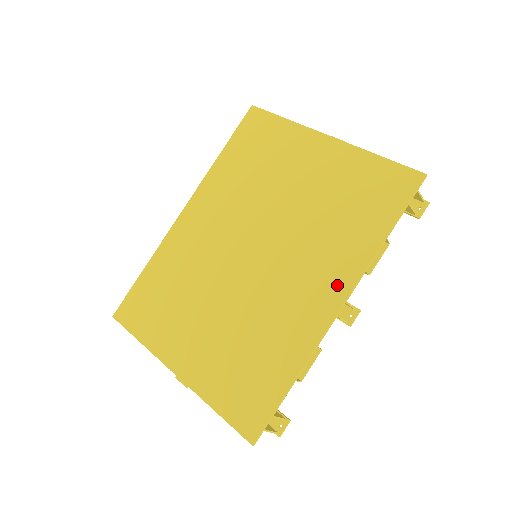
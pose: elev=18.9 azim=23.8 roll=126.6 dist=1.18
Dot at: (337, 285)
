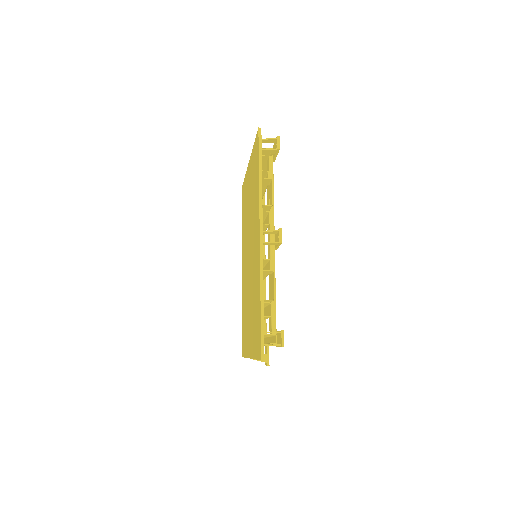
Dot at: (258, 228)
